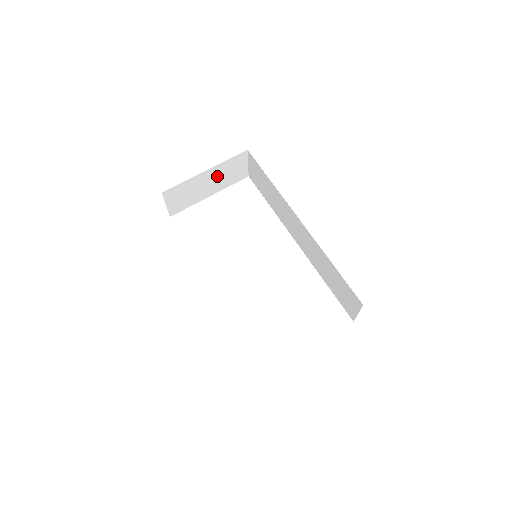
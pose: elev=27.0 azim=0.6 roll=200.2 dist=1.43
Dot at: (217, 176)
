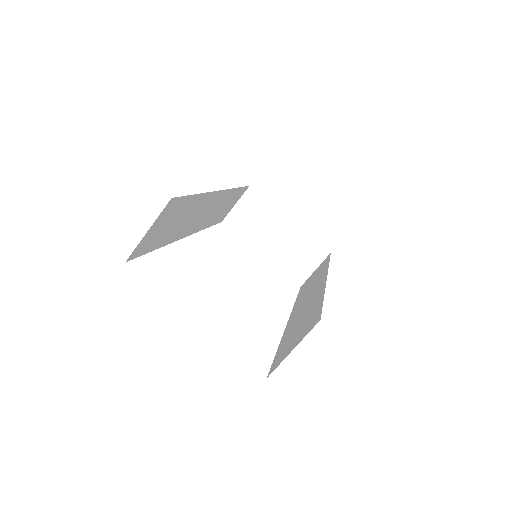
Dot at: (288, 241)
